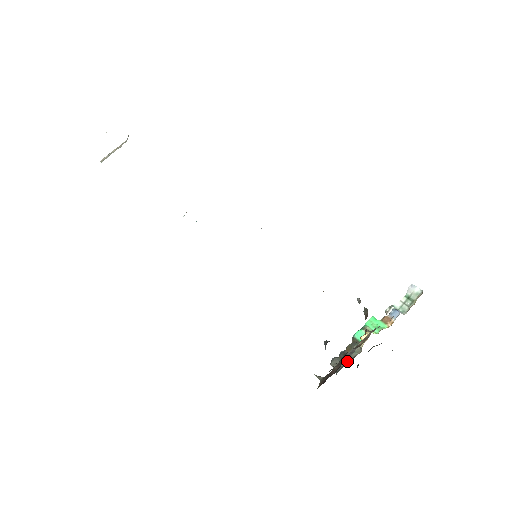
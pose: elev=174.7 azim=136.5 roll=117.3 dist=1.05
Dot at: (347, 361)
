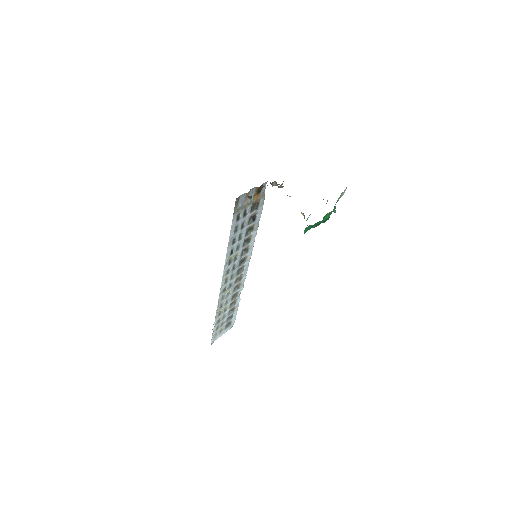
Dot at: occluded
